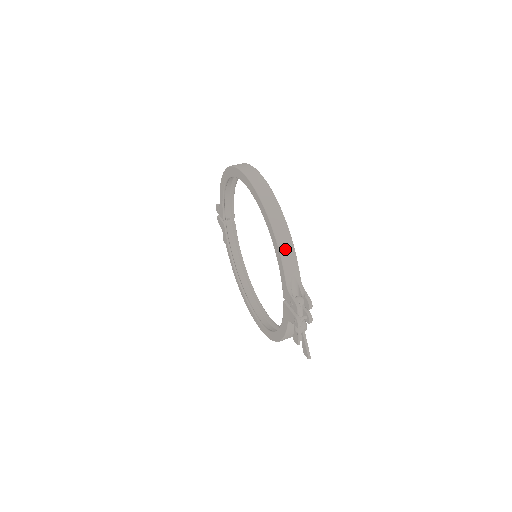
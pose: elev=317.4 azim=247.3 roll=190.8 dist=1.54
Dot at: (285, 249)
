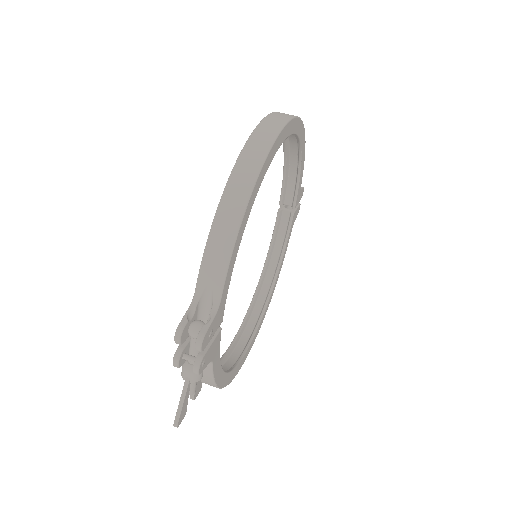
Dot at: (219, 237)
